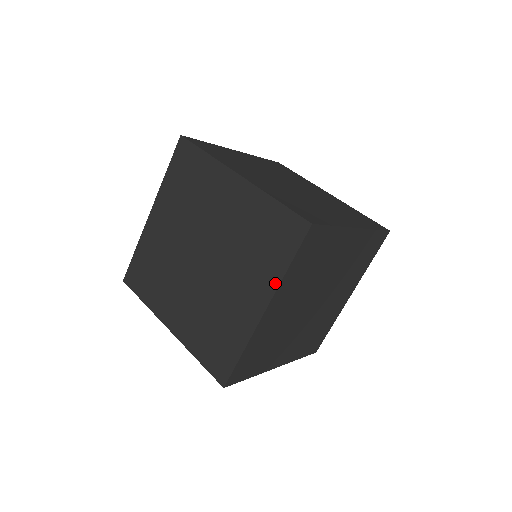
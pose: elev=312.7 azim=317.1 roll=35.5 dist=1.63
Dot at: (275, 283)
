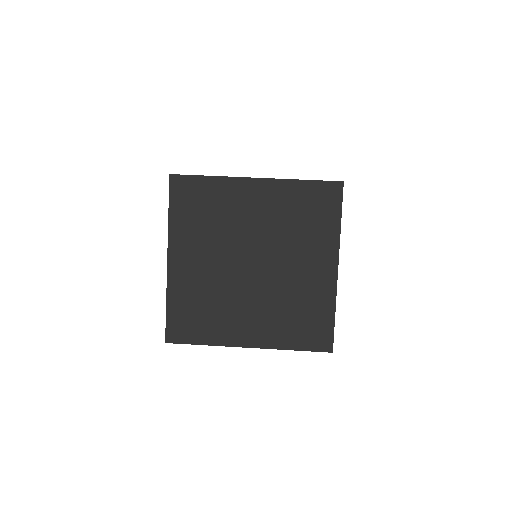
Dot at: (336, 241)
